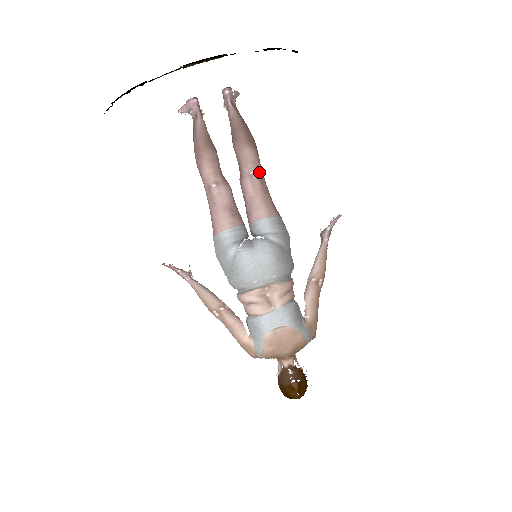
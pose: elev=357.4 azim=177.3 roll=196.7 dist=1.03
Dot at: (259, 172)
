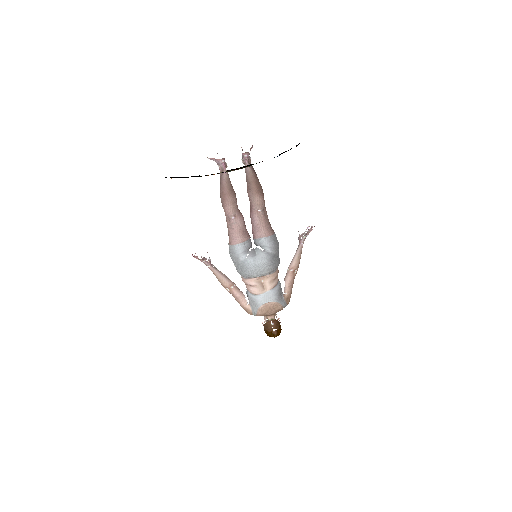
Dot at: (264, 209)
